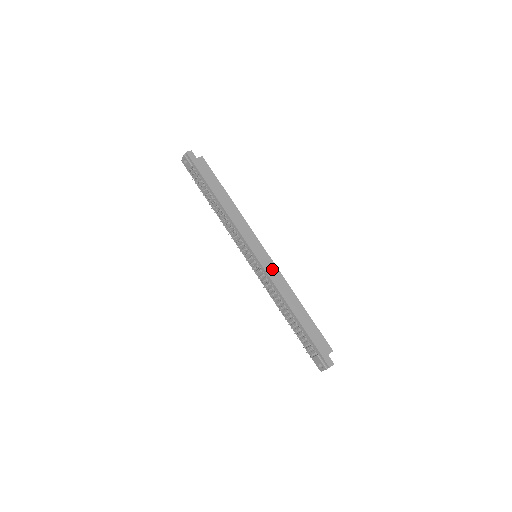
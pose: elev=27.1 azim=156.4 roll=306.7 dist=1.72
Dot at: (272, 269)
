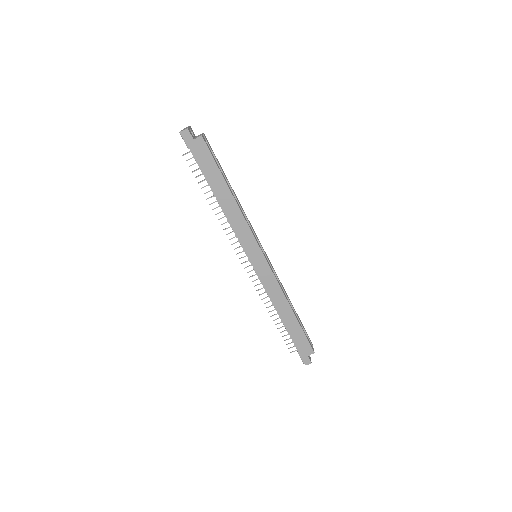
Dot at: (268, 277)
